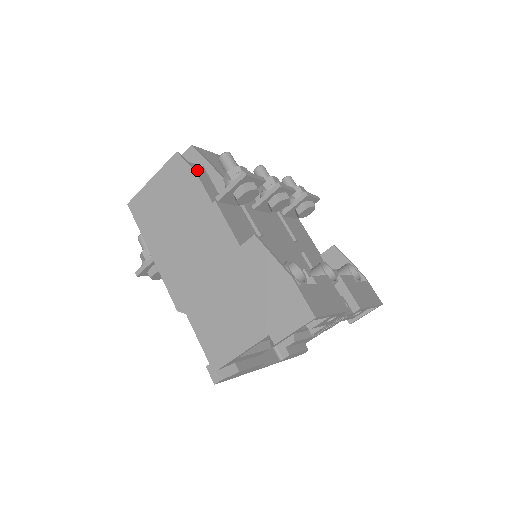
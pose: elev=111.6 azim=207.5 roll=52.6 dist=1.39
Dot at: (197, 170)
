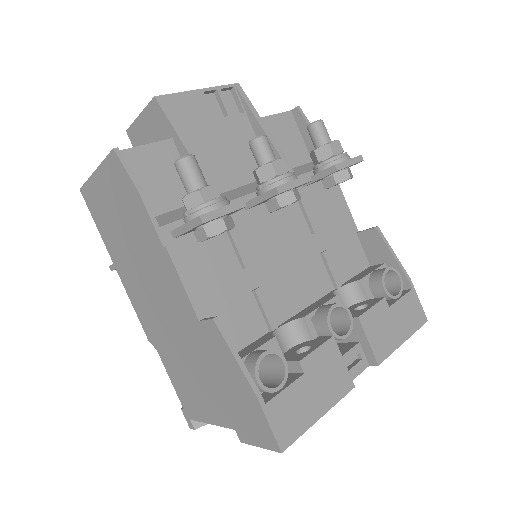
Dot at: (158, 155)
